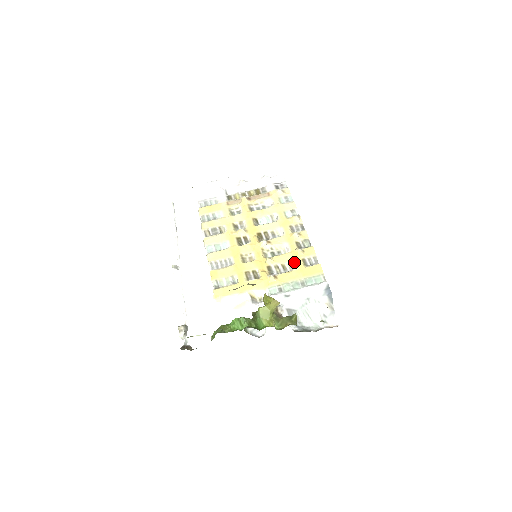
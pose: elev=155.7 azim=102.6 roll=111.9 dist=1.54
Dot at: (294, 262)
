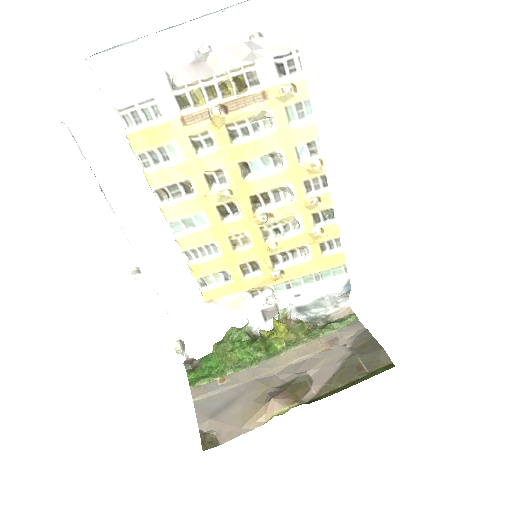
Dot at: (308, 248)
